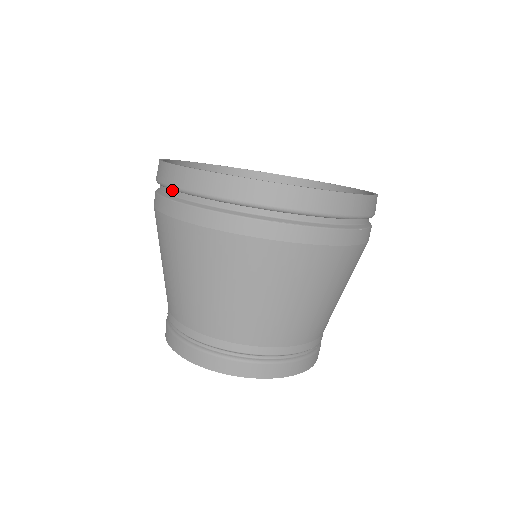
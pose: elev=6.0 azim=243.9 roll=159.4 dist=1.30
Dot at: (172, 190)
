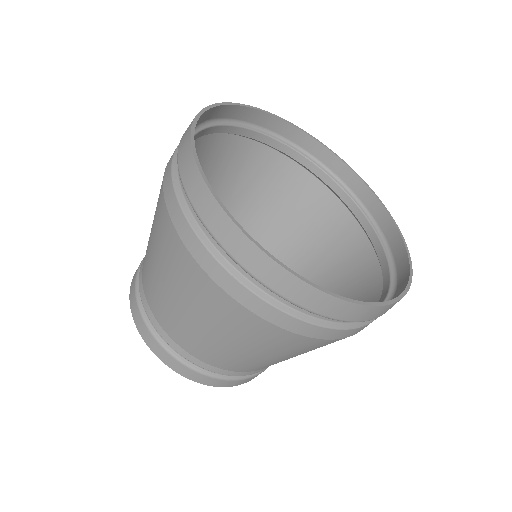
Dot at: (234, 259)
